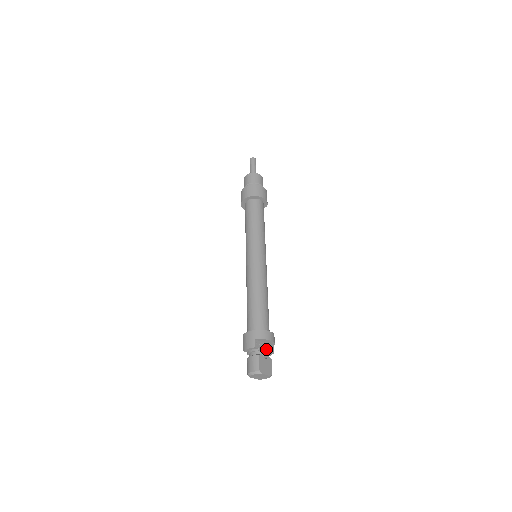
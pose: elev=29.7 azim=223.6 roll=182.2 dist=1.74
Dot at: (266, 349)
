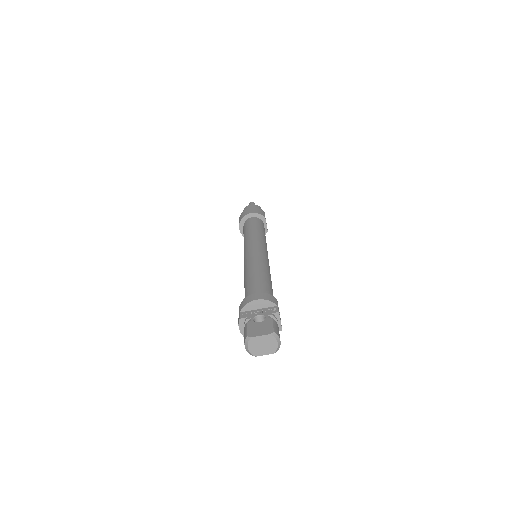
Dot at: (261, 314)
